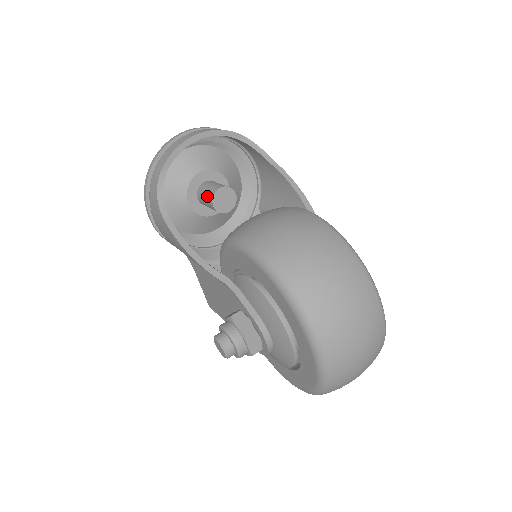
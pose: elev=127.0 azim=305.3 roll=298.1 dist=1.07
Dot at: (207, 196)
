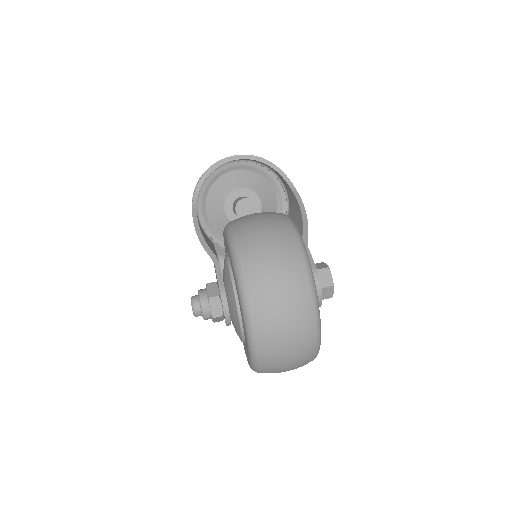
Dot at: (235, 204)
